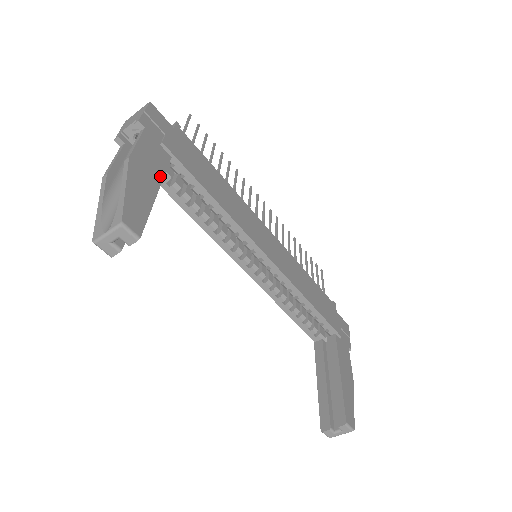
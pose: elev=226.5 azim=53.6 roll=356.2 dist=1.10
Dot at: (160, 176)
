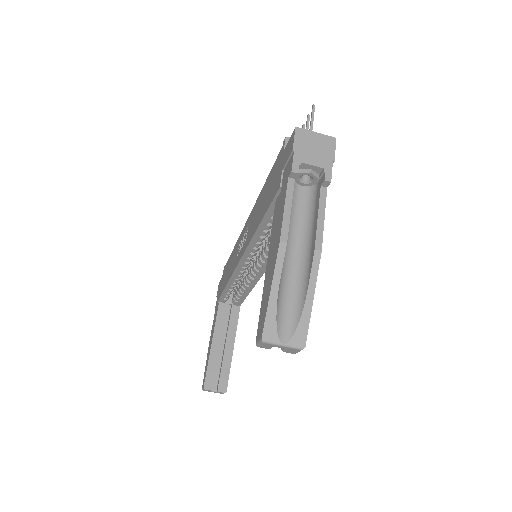
Dot at: occluded
